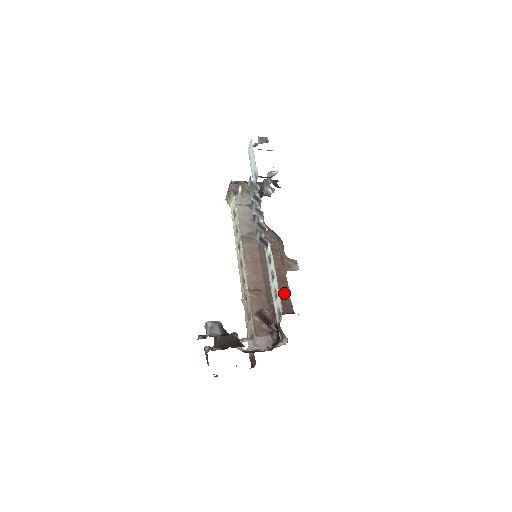
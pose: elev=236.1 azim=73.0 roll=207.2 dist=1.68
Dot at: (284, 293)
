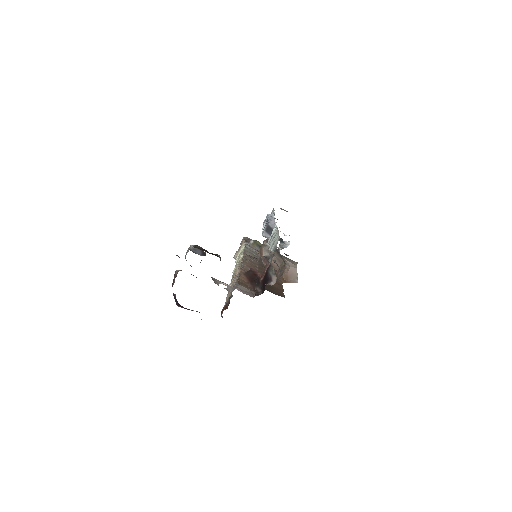
Dot at: (277, 288)
